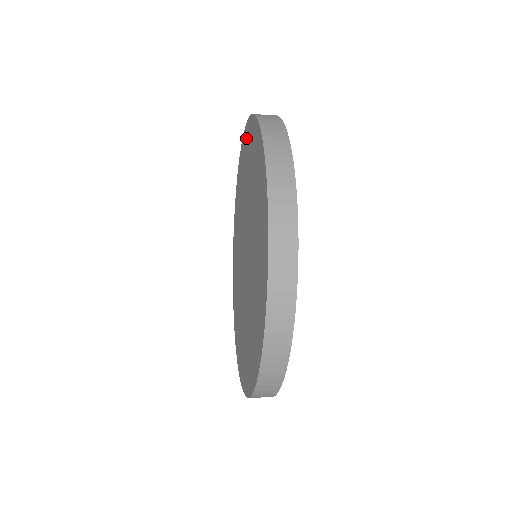
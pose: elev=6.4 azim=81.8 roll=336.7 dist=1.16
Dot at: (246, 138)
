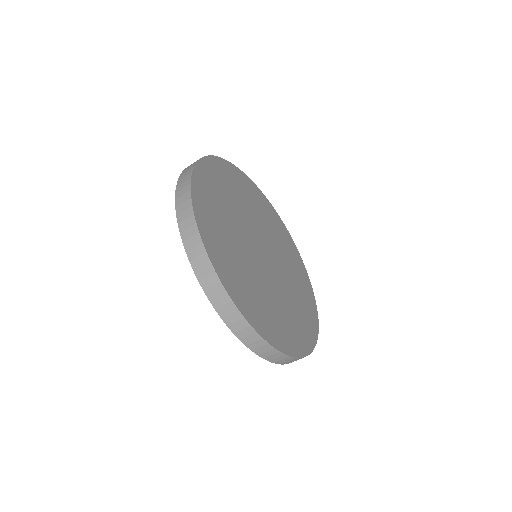
Dot at: occluded
